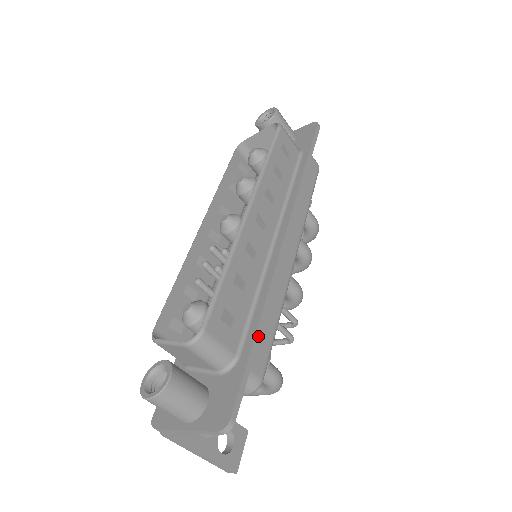
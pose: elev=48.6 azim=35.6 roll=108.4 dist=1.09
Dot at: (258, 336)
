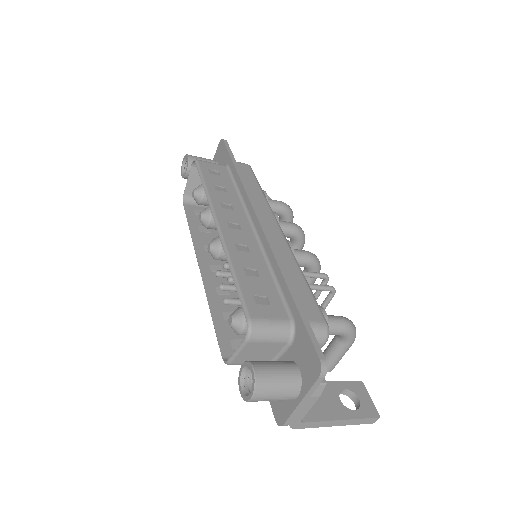
Dot at: (294, 295)
